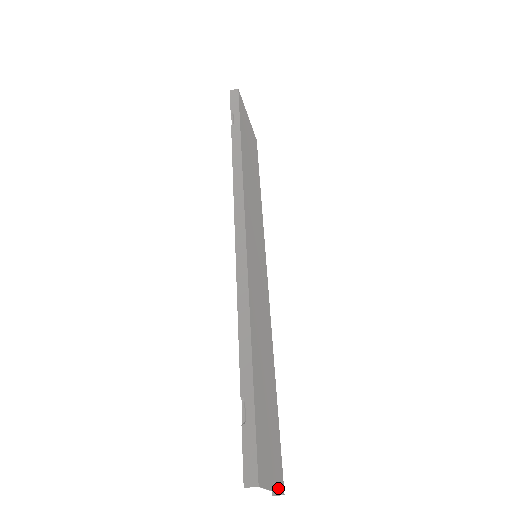
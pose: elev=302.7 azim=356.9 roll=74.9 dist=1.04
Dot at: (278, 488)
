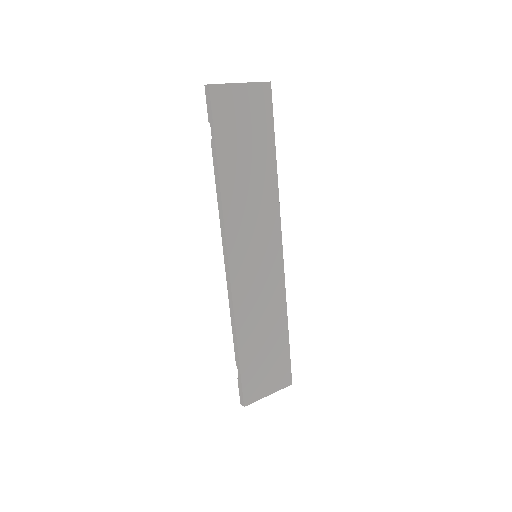
Dot at: (280, 388)
